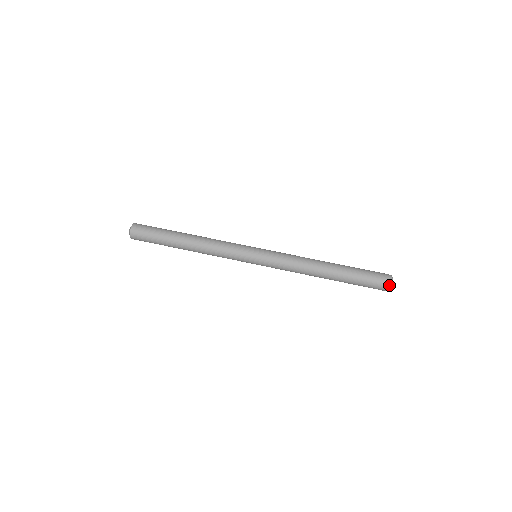
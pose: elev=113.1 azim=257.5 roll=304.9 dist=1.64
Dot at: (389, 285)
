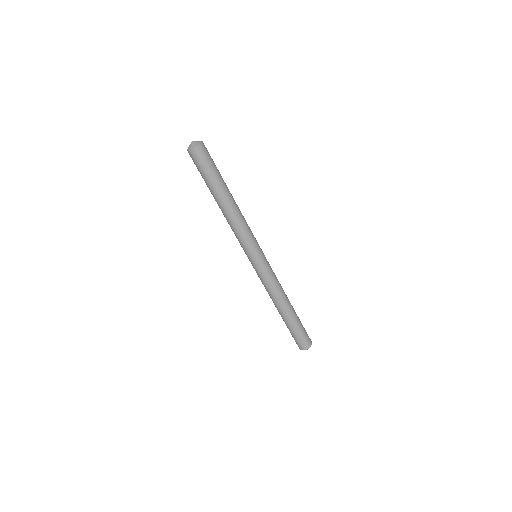
Dot at: (303, 349)
